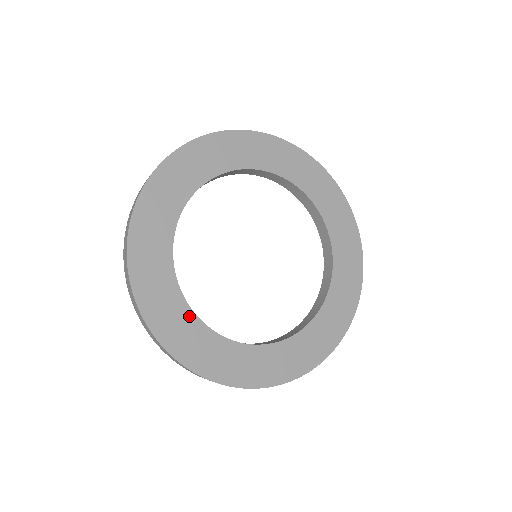
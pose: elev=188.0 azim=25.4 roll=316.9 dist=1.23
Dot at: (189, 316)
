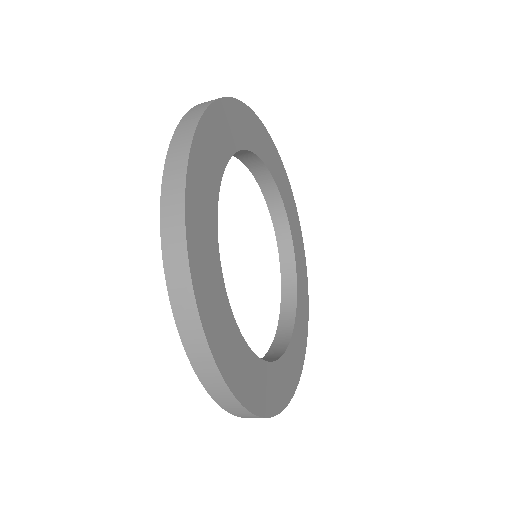
Dot at: (252, 360)
